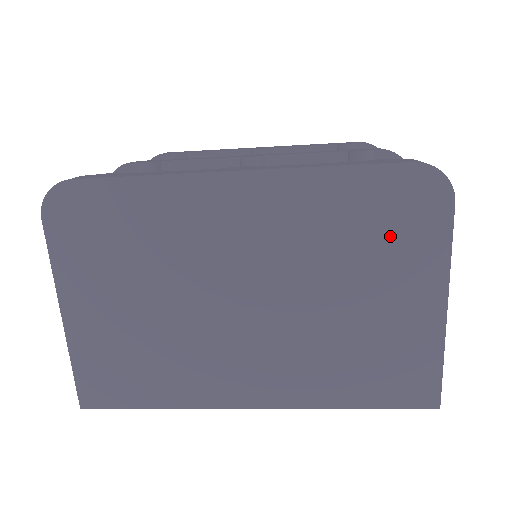
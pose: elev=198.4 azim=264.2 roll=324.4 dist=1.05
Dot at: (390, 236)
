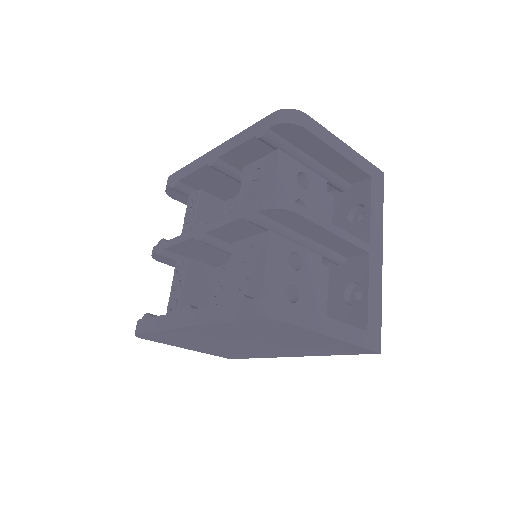
Dot at: (274, 331)
